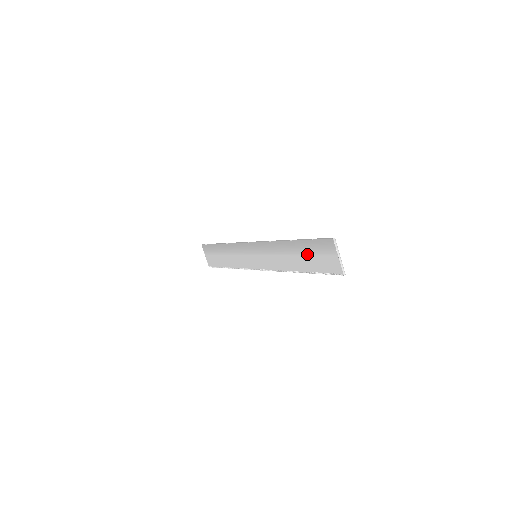
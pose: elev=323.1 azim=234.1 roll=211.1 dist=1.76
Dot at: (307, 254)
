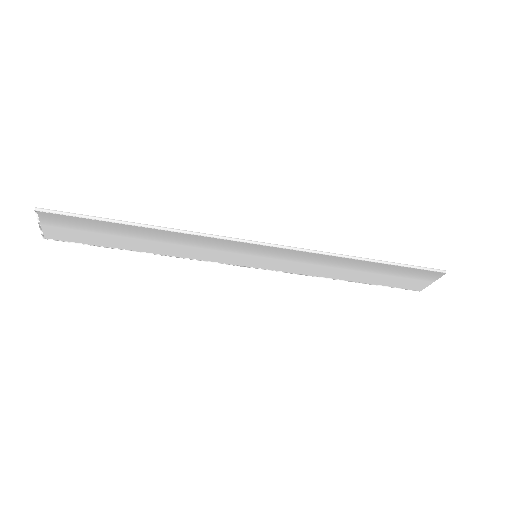
Dot at: (385, 274)
